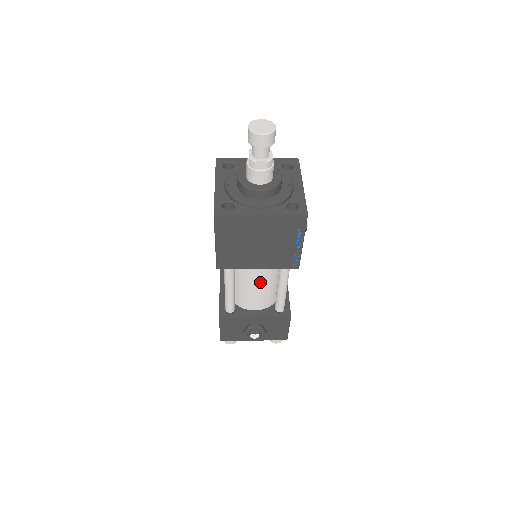
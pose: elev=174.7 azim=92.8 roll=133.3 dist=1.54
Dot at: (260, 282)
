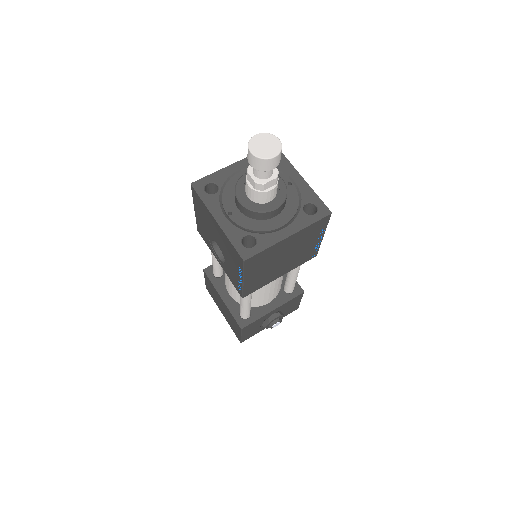
Dot at: (275, 281)
